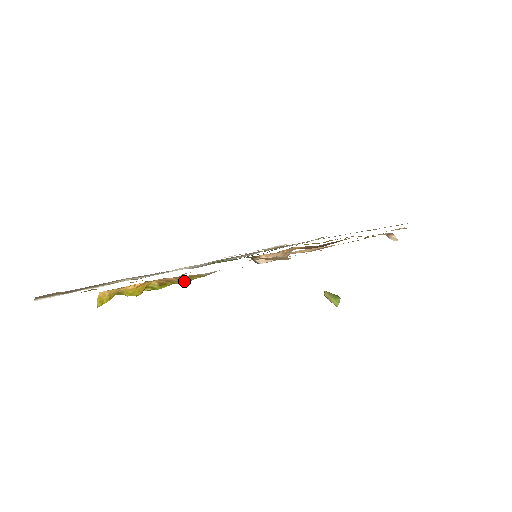
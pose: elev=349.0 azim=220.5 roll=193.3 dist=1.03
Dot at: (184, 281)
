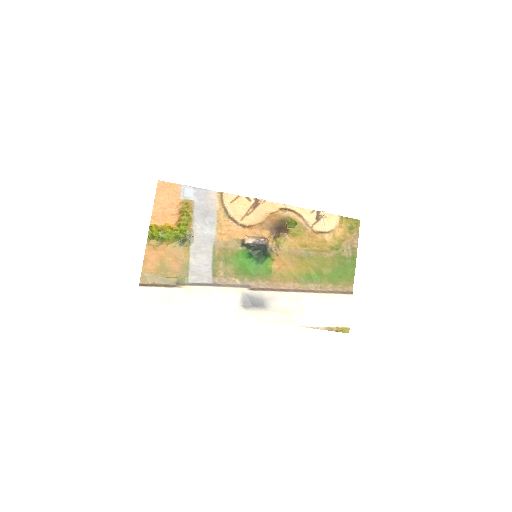
Dot at: (183, 214)
